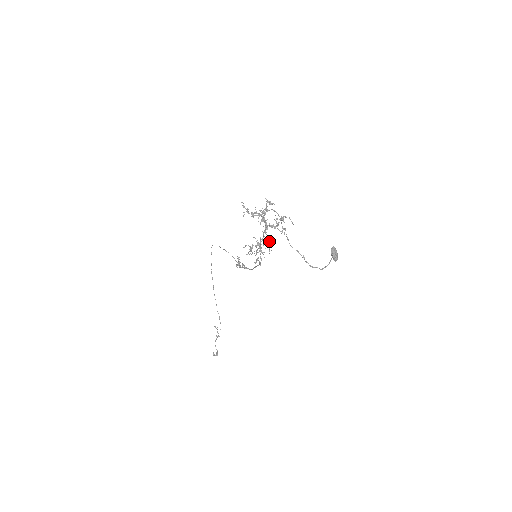
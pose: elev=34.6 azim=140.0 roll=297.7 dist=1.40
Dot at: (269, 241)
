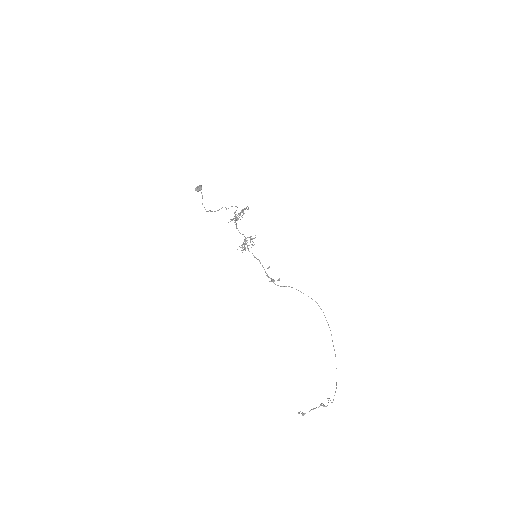
Dot at: (255, 237)
